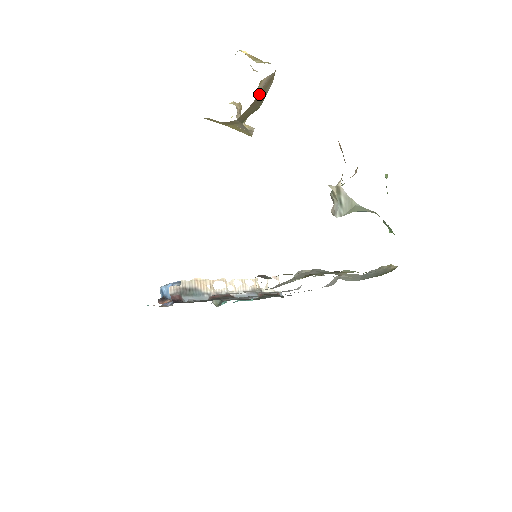
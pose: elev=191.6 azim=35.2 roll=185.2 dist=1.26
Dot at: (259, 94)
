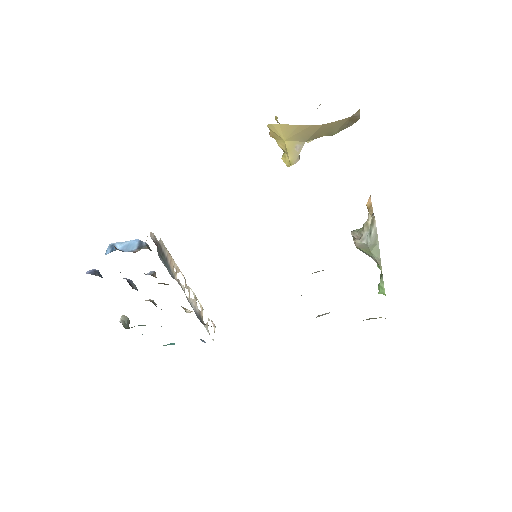
Dot at: (352, 118)
